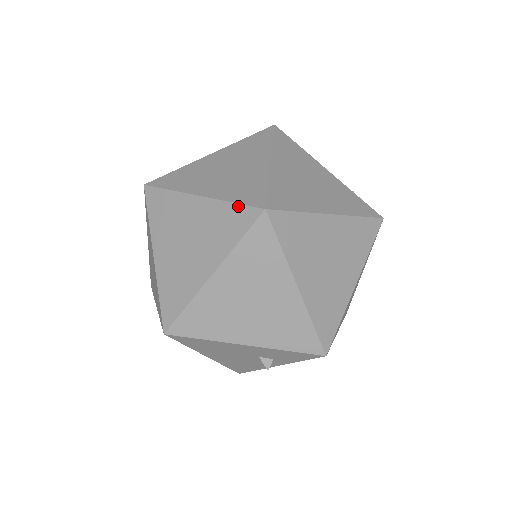
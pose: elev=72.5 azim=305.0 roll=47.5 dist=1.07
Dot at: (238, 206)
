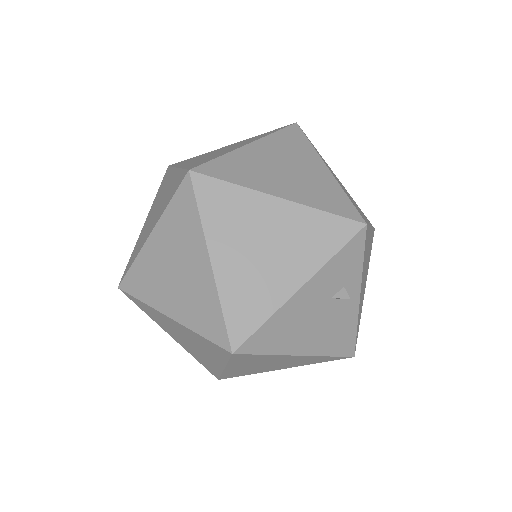
Dot at: (174, 197)
